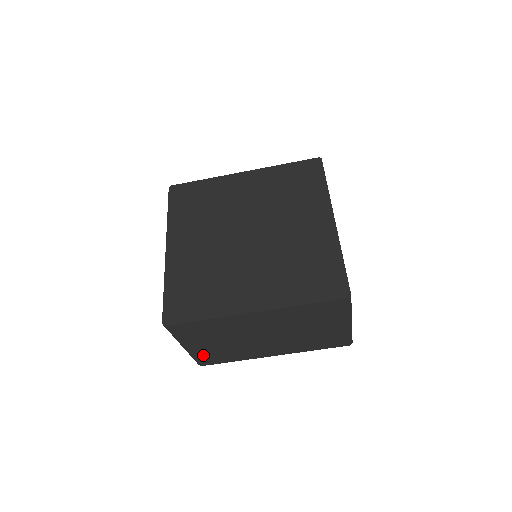
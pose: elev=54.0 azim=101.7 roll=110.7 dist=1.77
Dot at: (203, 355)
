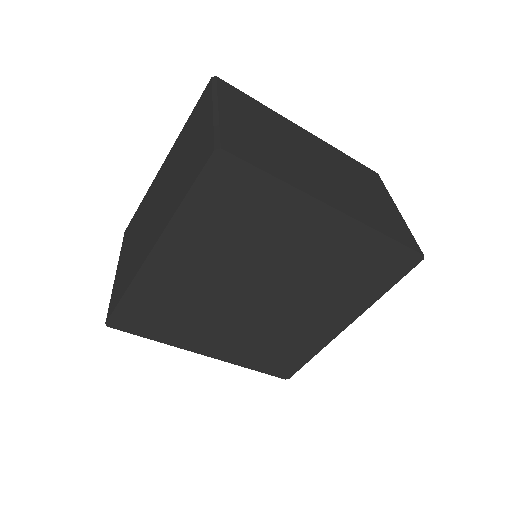
Dot at: occluded
